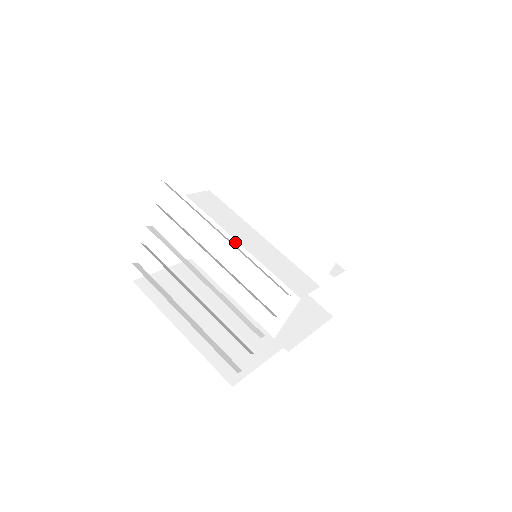
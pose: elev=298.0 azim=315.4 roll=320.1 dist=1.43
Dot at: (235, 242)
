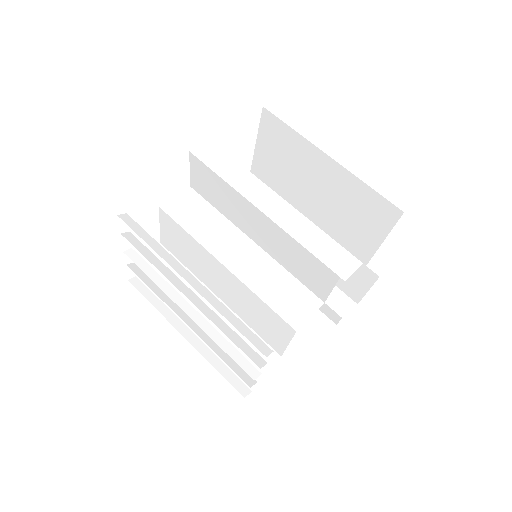
Dot at: (219, 263)
